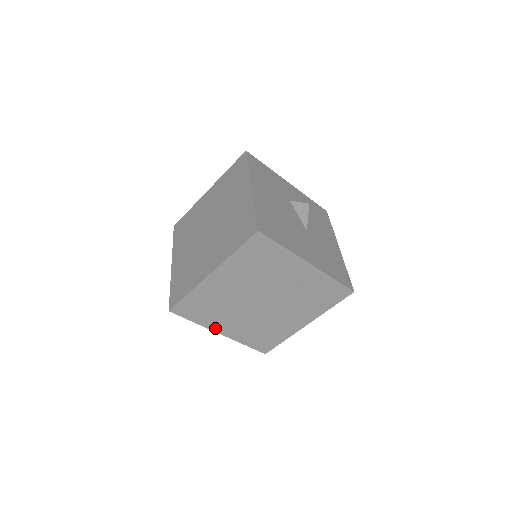
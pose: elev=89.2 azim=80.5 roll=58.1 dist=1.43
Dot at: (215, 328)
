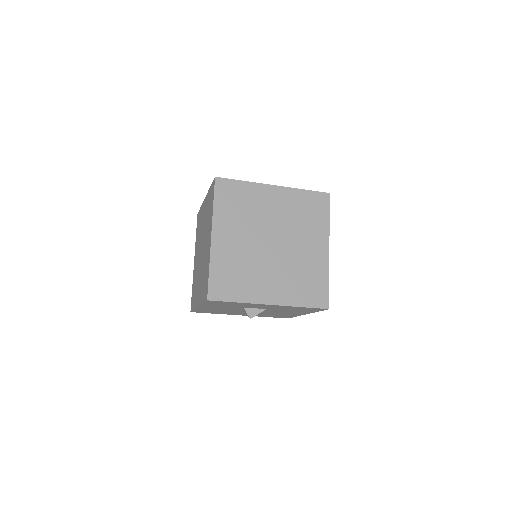
Dot at: (260, 300)
